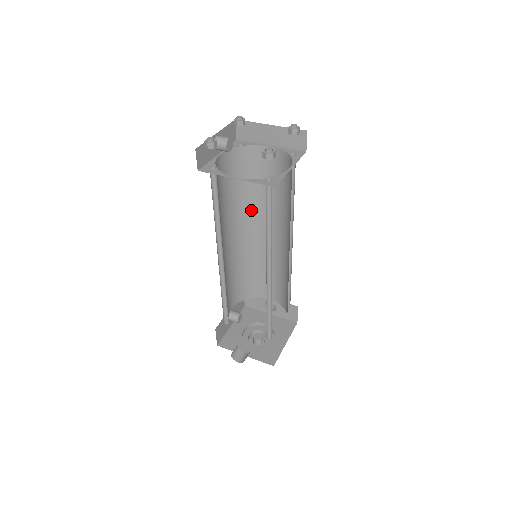
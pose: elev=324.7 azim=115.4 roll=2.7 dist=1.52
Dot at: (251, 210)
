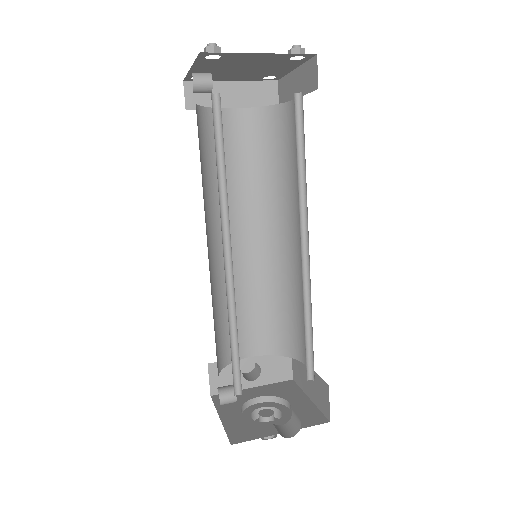
Dot at: (218, 207)
